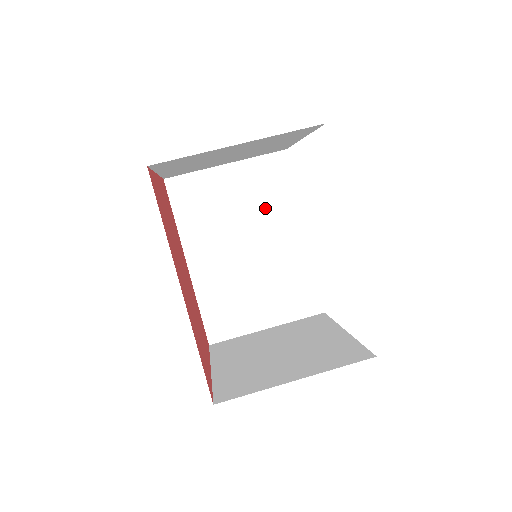
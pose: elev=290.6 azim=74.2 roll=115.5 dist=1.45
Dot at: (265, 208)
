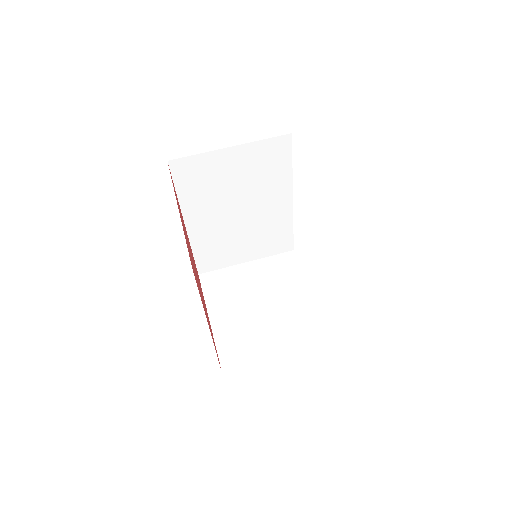
Dot at: (261, 182)
